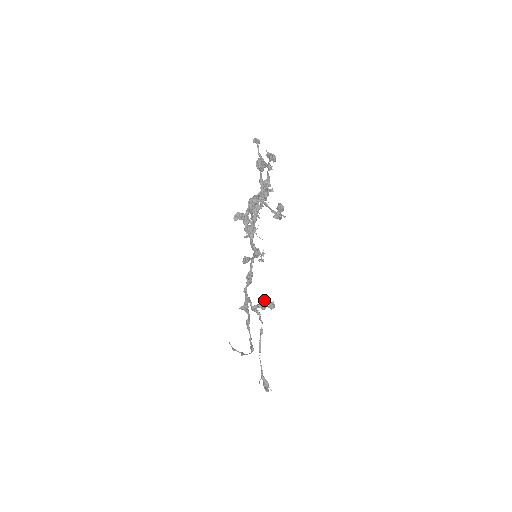
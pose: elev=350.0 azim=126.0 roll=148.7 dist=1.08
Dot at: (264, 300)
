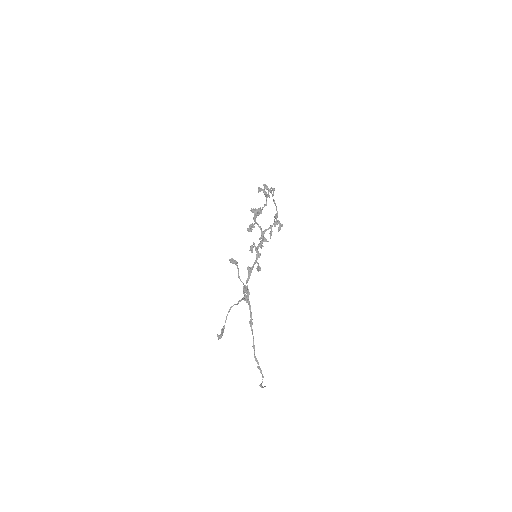
Dot at: (237, 267)
